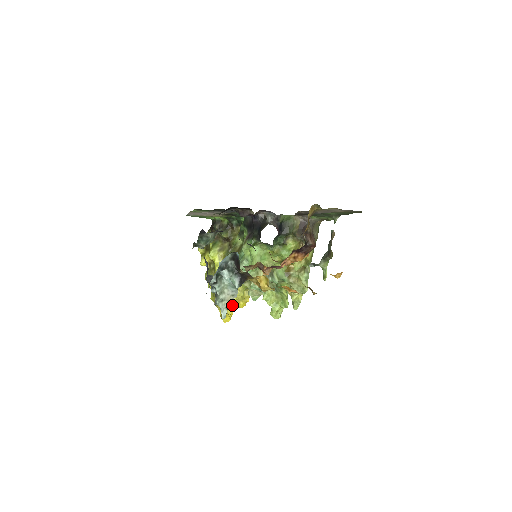
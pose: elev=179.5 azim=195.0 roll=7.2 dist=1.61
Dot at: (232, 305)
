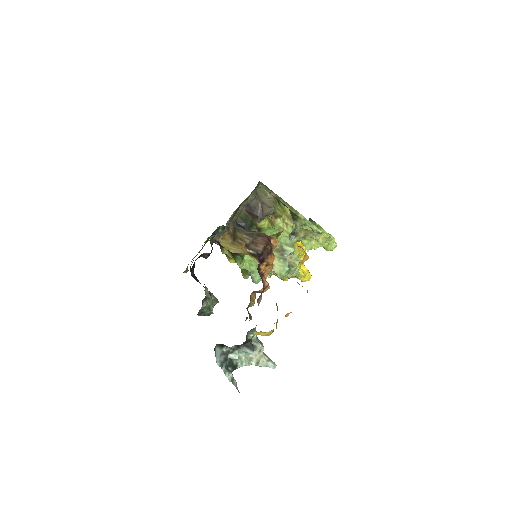
Dot at: occluded
